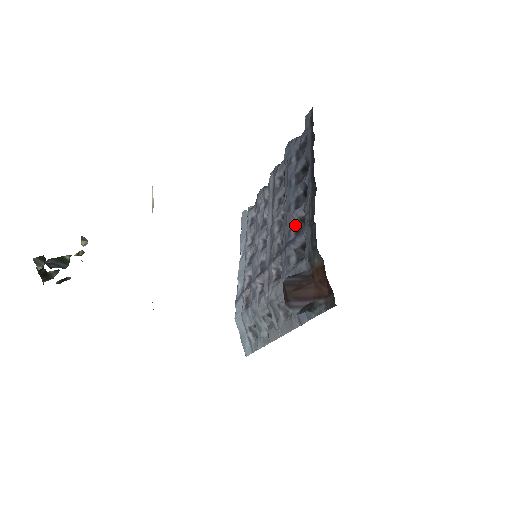
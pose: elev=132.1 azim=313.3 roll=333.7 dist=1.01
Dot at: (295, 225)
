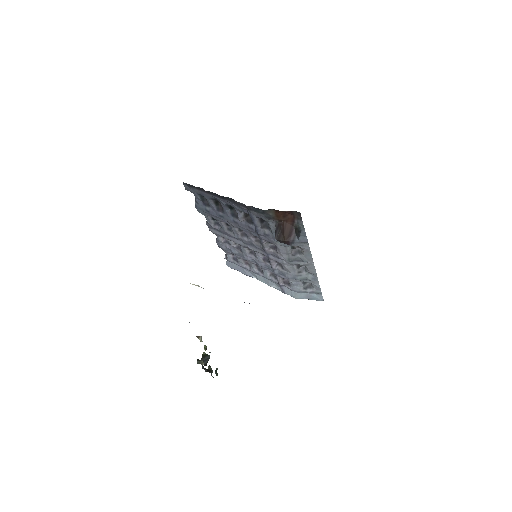
Dot at: (247, 222)
